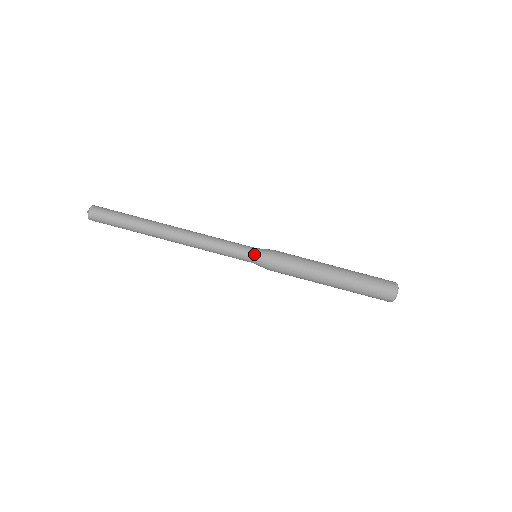
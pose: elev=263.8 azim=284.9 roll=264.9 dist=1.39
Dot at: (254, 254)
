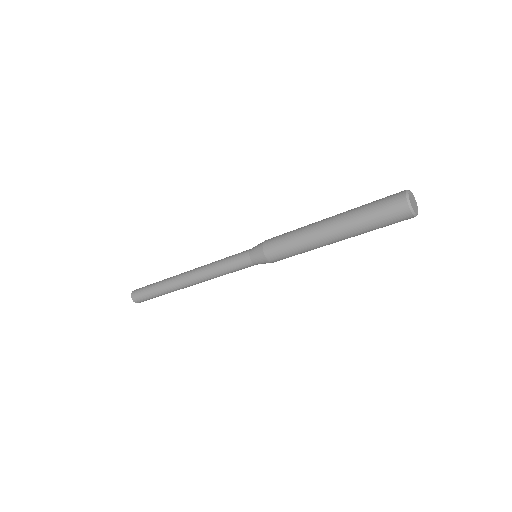
Dot at: (251, 262)
